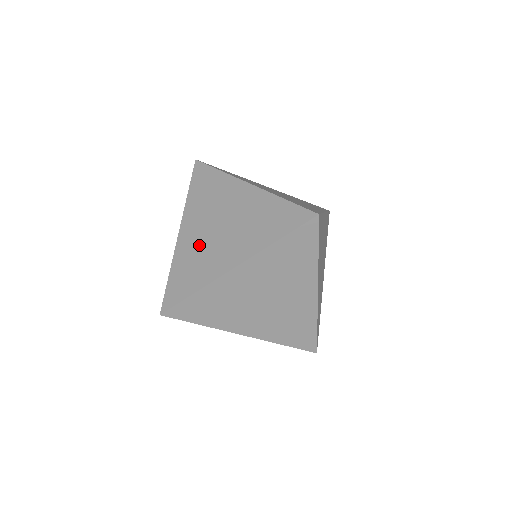
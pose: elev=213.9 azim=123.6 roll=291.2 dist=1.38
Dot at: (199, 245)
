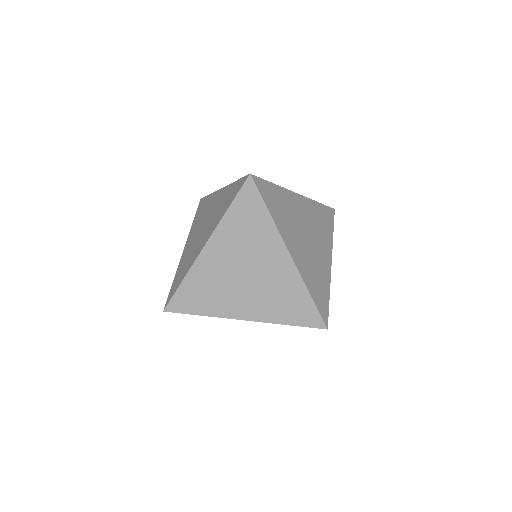
Dot at: (219, 277)
